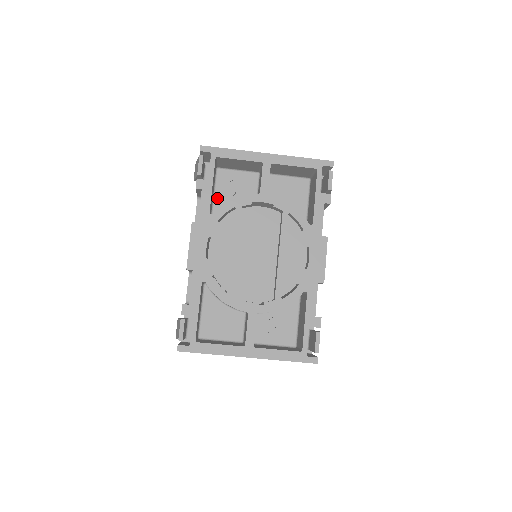
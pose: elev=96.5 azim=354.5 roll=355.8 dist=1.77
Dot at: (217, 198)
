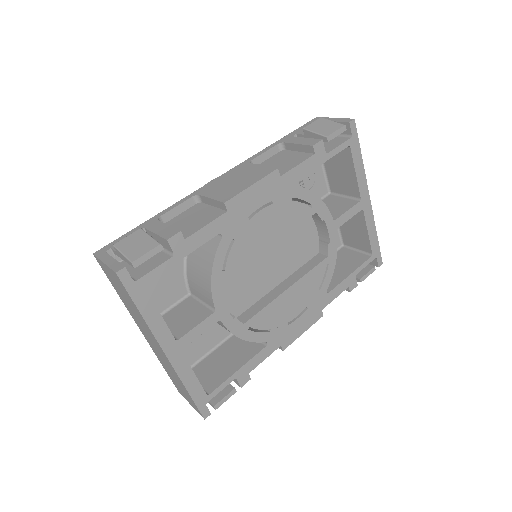
Dot at: occluded
